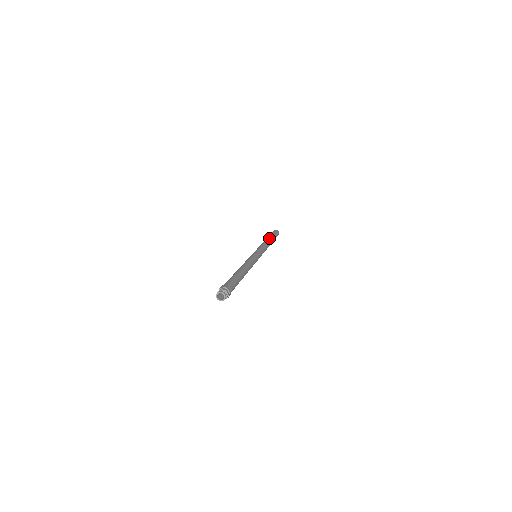
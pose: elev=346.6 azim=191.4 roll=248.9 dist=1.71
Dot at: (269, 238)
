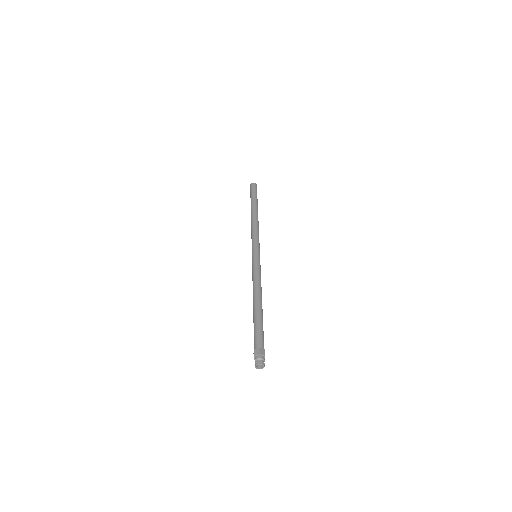
Dot at: occluded
